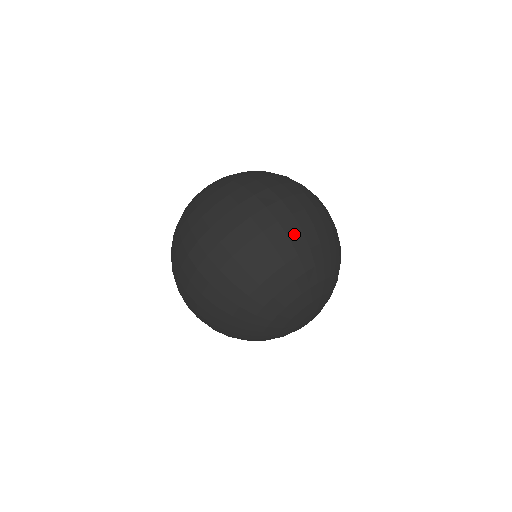
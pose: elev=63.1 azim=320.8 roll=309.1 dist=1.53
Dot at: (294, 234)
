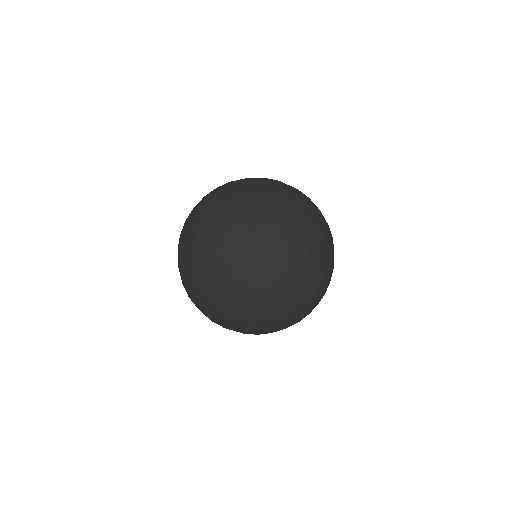
Dot at: (236, 193)
